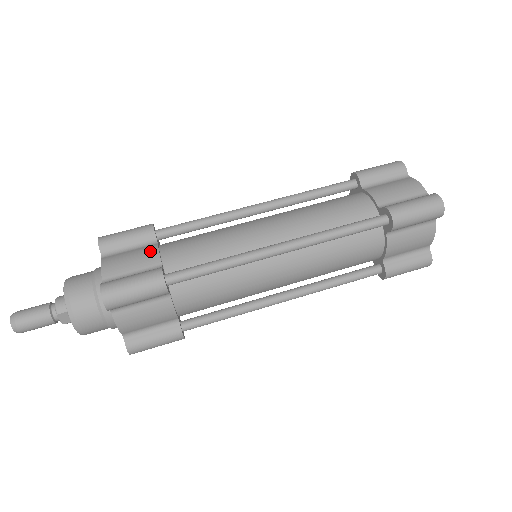
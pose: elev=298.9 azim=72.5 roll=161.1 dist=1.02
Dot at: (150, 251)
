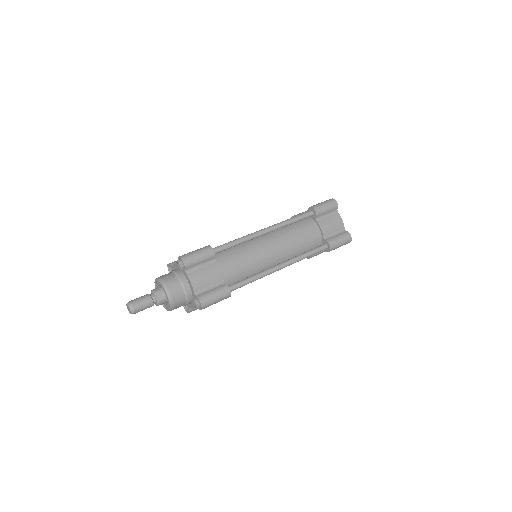
Dot at: occluded
